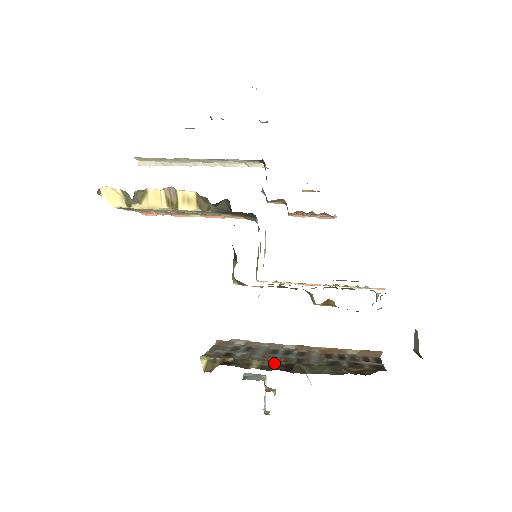
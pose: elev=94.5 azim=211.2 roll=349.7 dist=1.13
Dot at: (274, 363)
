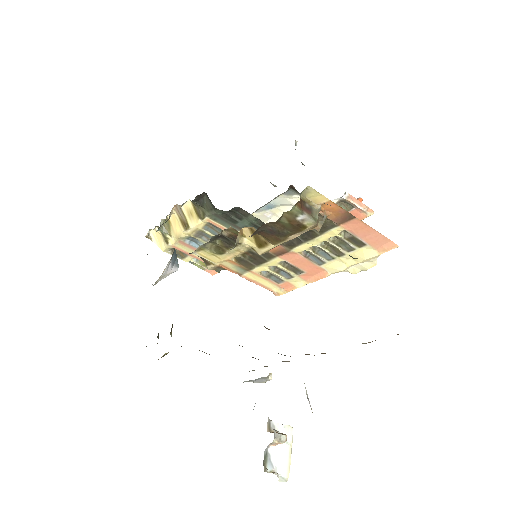
Dot at: occluded
